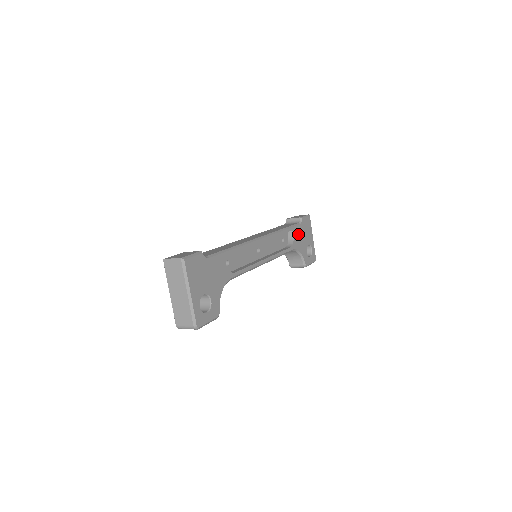
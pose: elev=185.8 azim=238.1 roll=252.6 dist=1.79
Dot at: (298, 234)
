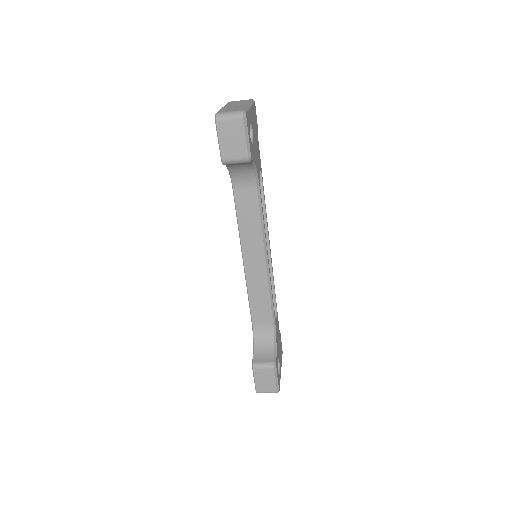
Dot at: (278, 330)
